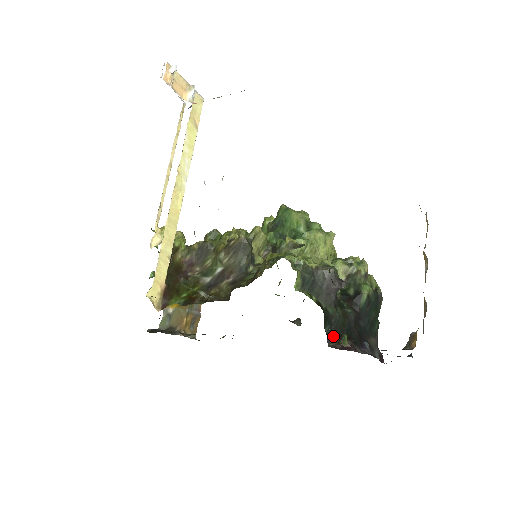
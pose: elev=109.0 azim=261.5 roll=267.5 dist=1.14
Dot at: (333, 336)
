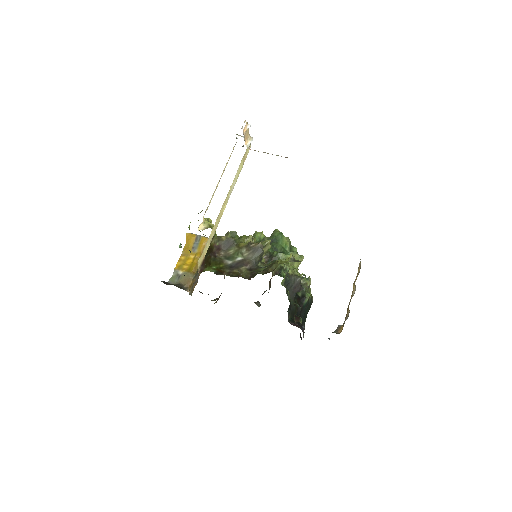
Dot at: (295, 317)
